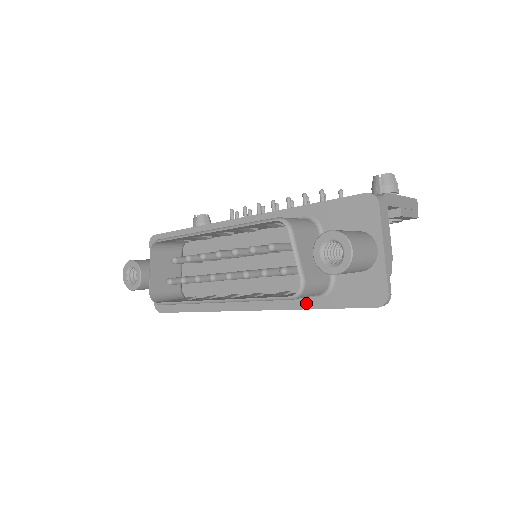
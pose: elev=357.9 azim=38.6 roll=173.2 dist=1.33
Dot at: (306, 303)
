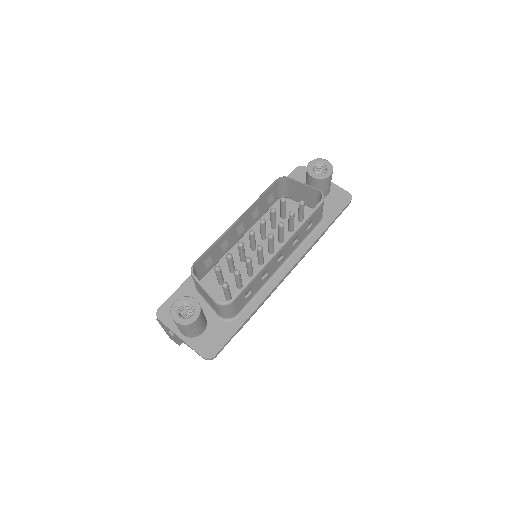
Dot at: (318, 232)
